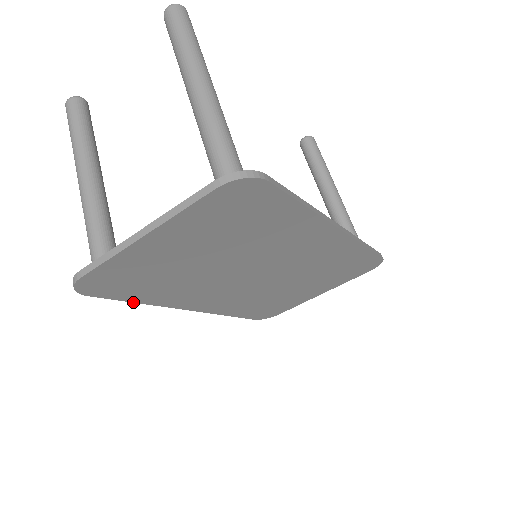
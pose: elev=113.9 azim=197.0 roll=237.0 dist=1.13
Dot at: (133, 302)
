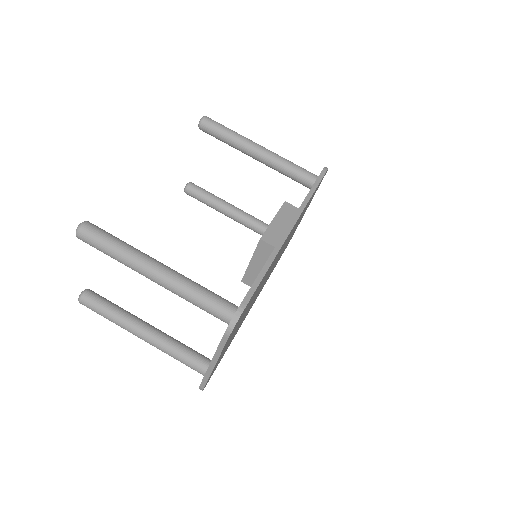
Dot at: (226, 350)
